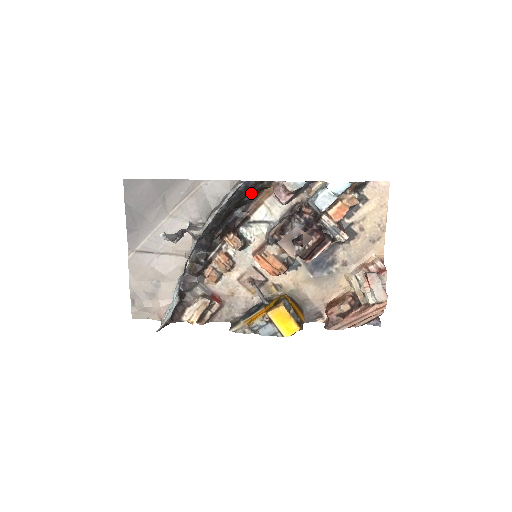
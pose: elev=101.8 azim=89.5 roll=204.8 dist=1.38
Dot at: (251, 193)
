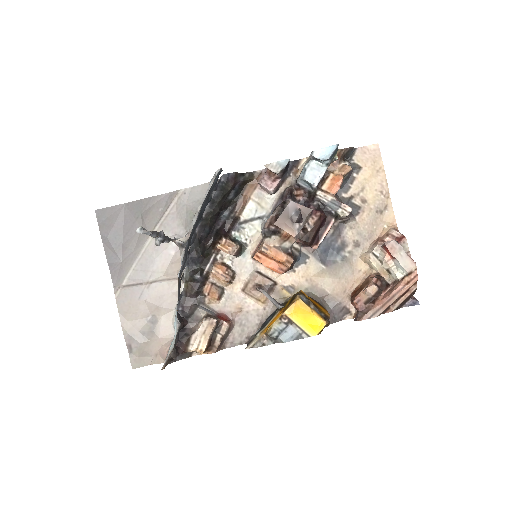
Dot at: (234, 189)
